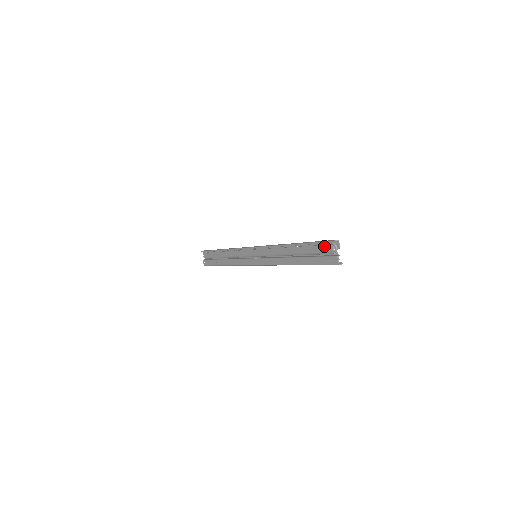
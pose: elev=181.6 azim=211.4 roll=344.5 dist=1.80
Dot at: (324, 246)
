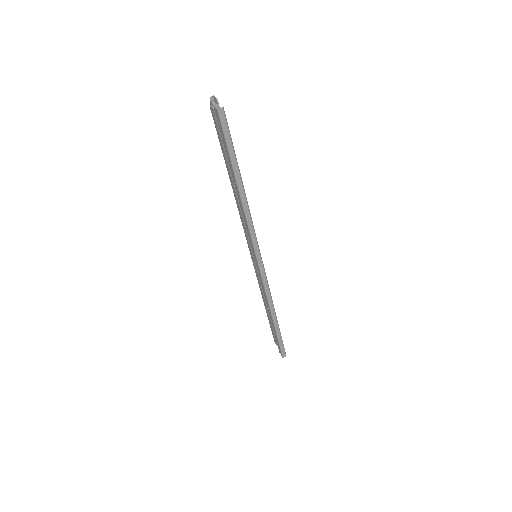
Dot at: occluded
